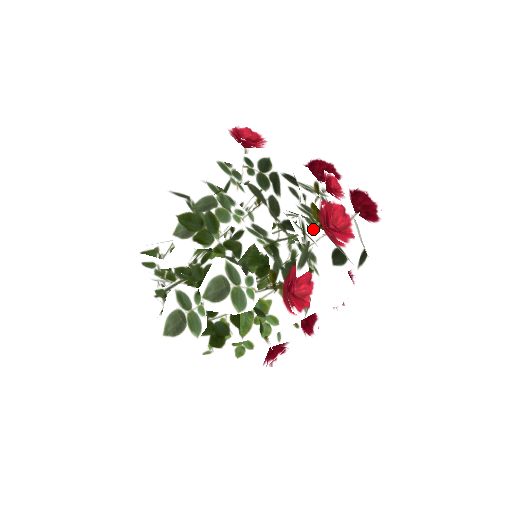
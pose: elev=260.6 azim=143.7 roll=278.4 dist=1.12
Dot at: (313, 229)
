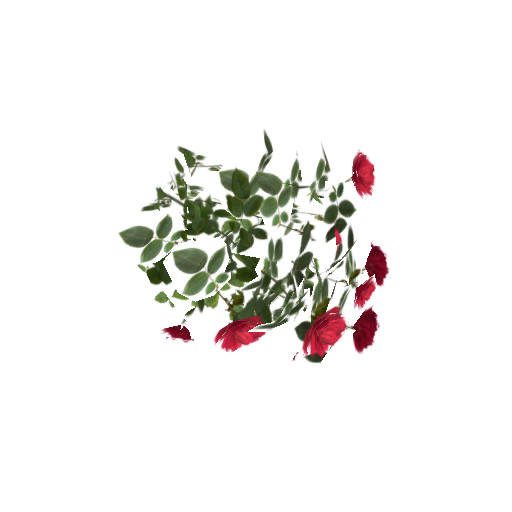
Dot at: (305, 313)
